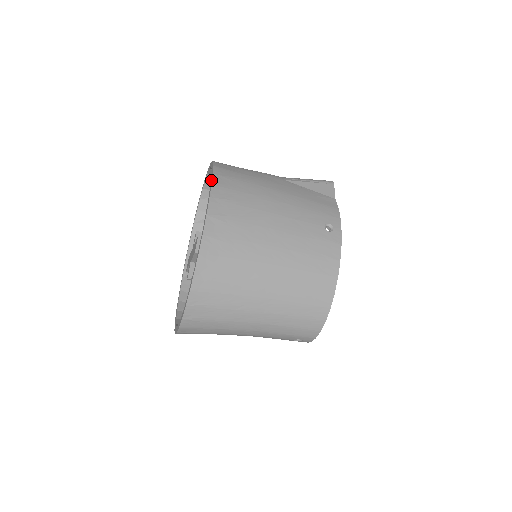
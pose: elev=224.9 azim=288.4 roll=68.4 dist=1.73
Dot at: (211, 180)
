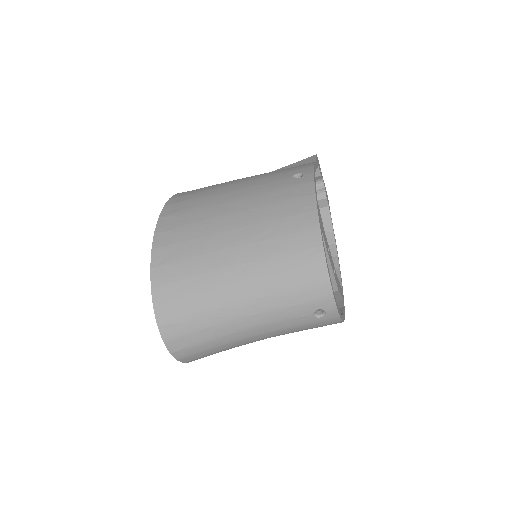
Dot at: occluded
